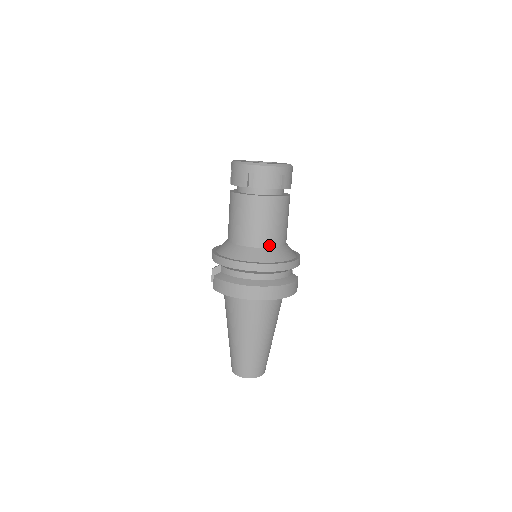
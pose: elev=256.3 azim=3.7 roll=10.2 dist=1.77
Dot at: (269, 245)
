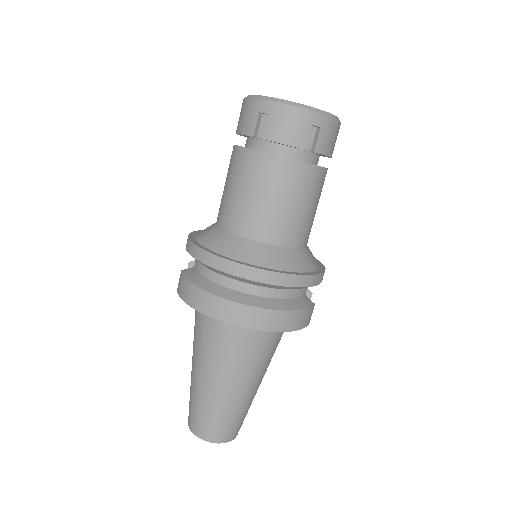
Dot at: (271, 240)
